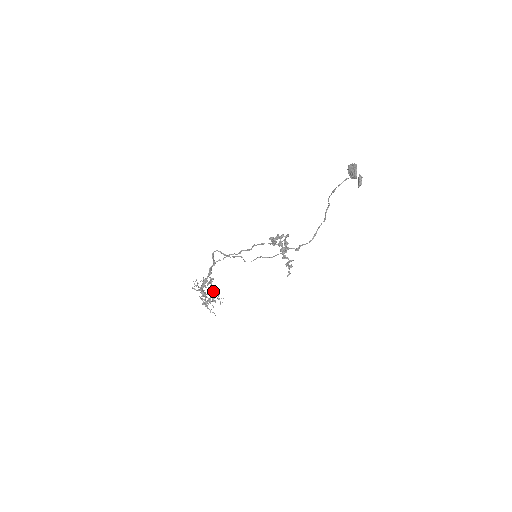
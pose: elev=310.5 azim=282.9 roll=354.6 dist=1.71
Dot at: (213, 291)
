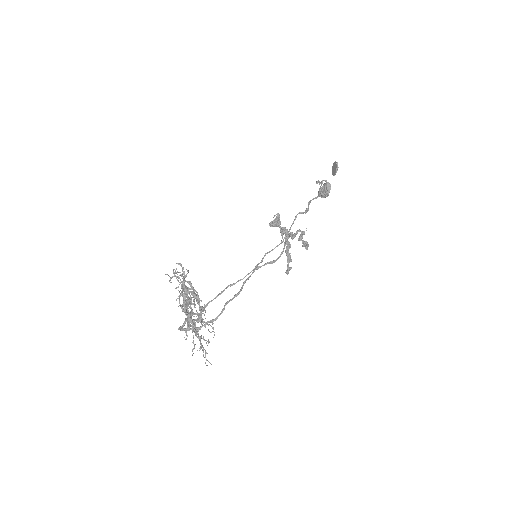
Dot at: (197, 315)
